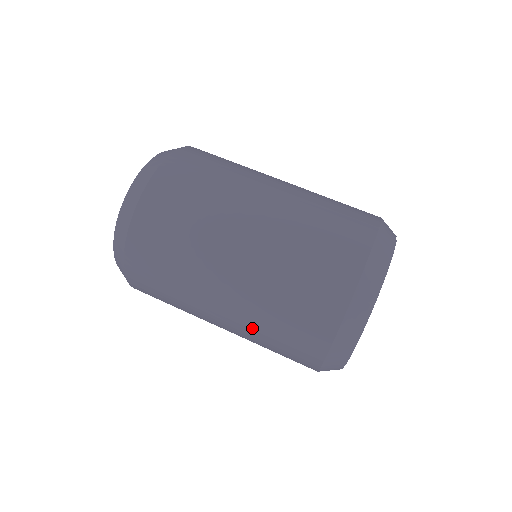
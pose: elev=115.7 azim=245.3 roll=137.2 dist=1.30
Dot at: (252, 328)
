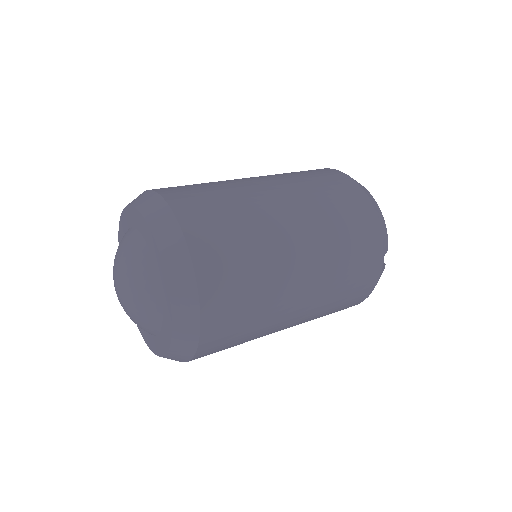
Dot at: (309, 197)
